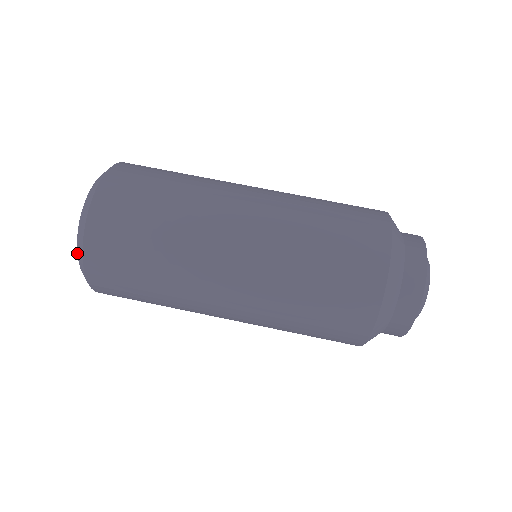
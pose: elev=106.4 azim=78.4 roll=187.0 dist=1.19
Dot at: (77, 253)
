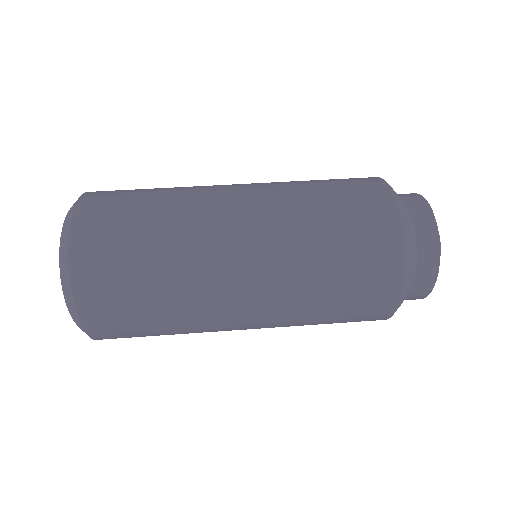
Dot at: (60, 240)
